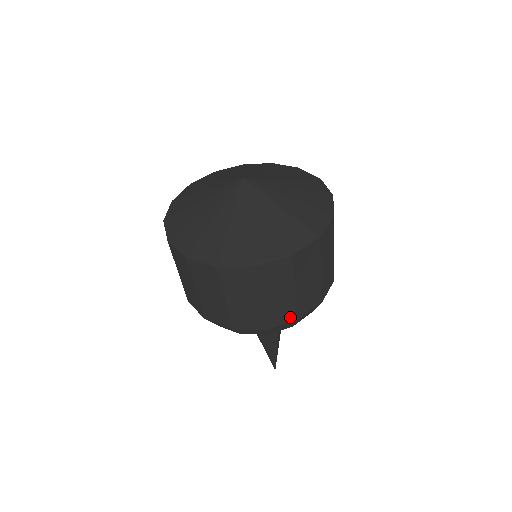
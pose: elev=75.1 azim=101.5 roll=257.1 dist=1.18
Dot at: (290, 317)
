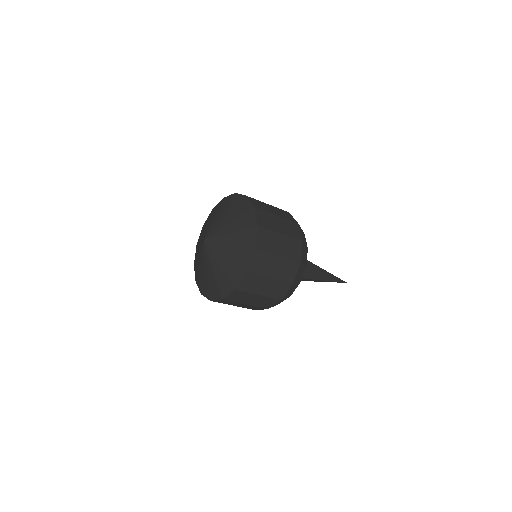
Dot at: (287, 286)
